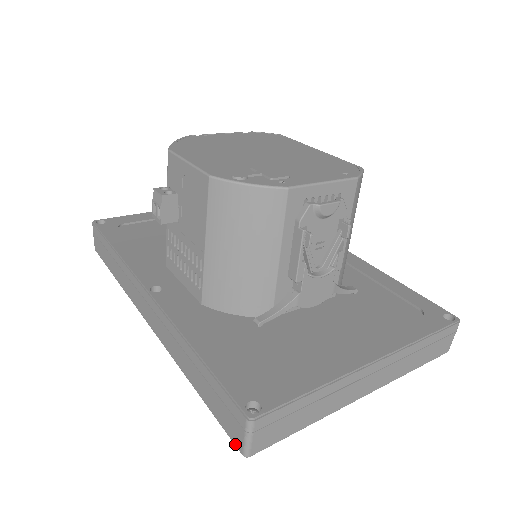
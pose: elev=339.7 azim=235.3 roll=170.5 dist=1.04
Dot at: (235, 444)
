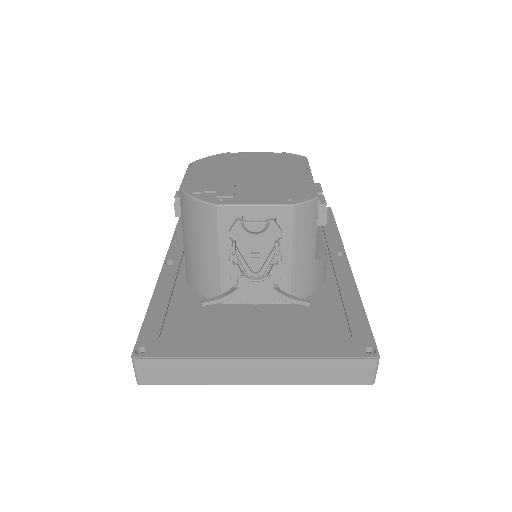
Dot at: occluded
